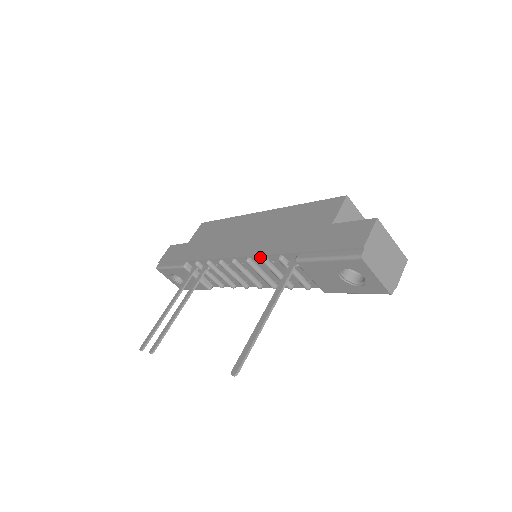
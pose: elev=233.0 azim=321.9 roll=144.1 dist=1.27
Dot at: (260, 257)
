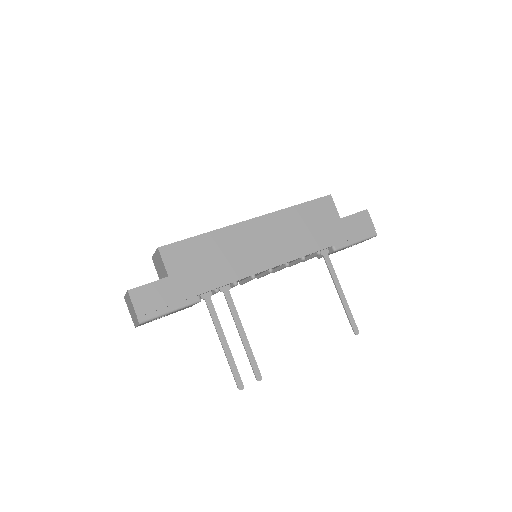
Dot at: (300, 258)
